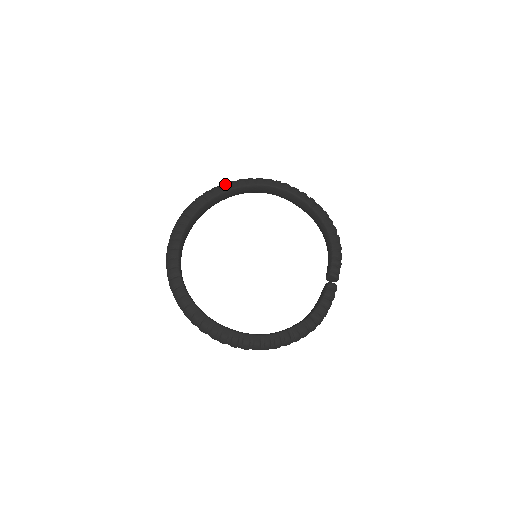
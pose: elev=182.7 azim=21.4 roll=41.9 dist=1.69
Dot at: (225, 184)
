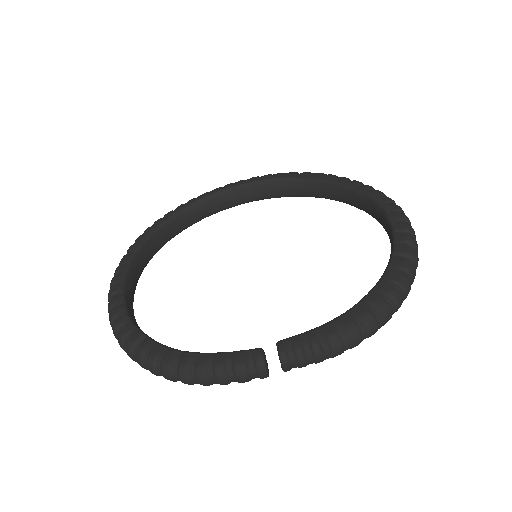
Dot at: (334, 175)
